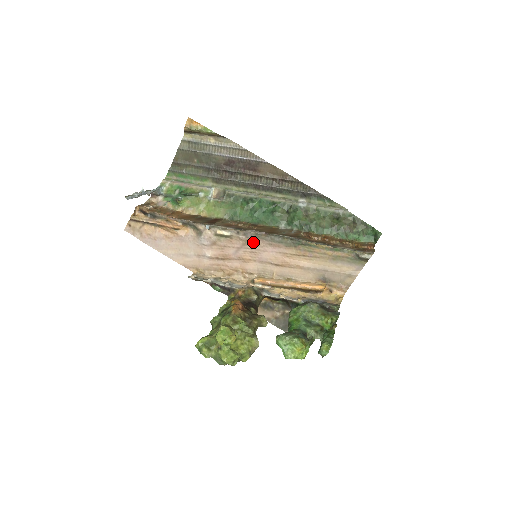
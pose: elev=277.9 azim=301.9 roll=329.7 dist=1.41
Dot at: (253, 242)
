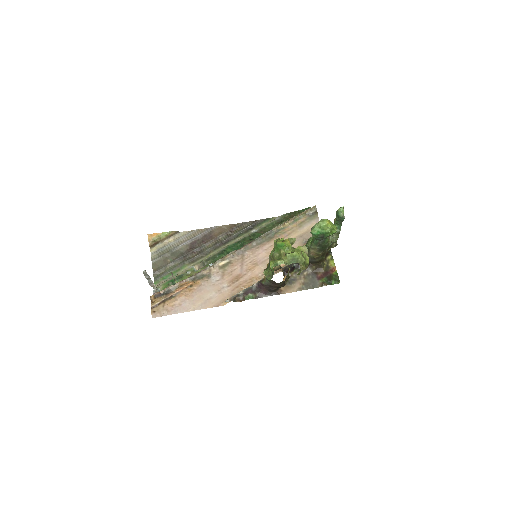
Dot at: (247, 254)
